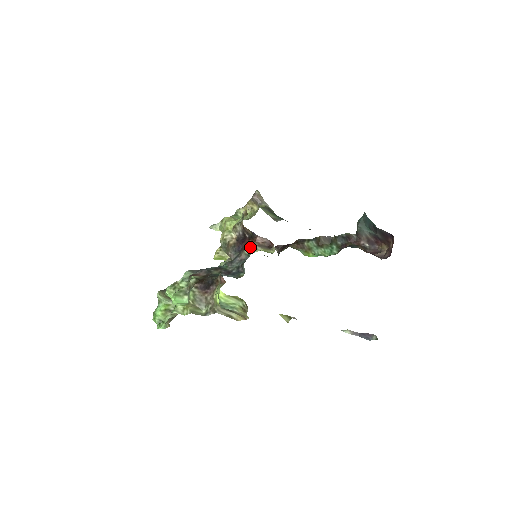
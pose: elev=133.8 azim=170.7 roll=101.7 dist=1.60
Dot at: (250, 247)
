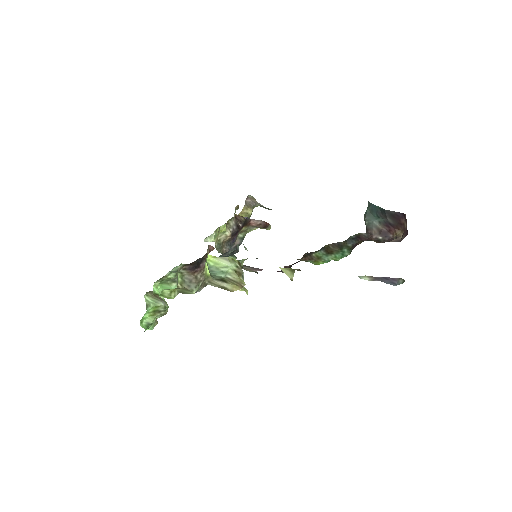
Dot at: (244, 230)
